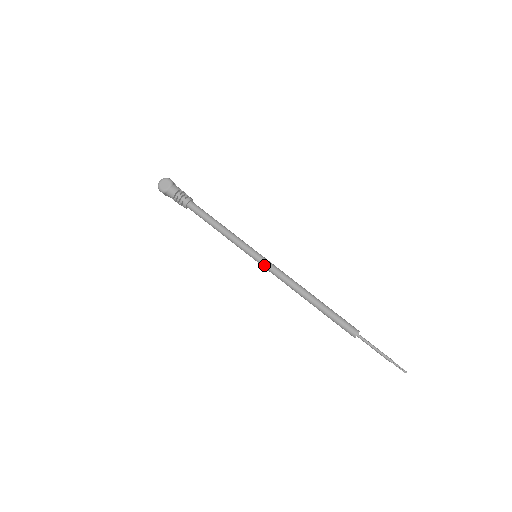
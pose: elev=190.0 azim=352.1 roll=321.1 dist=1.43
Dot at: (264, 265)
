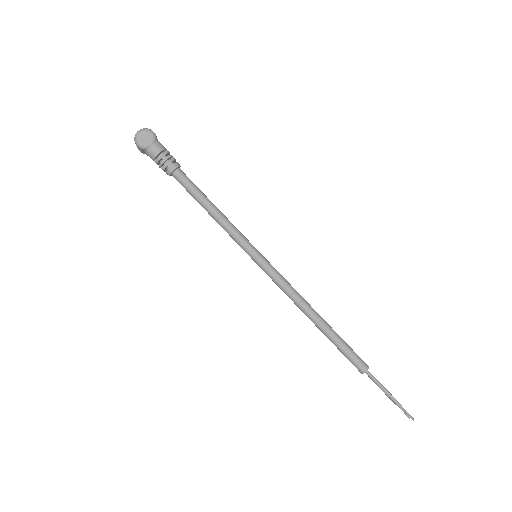
Dot at: (266, 270)
